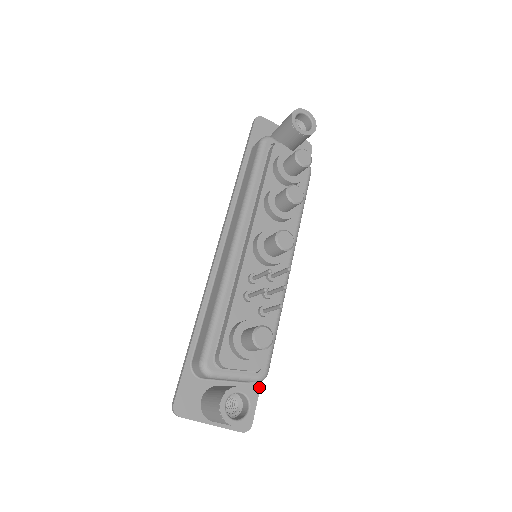
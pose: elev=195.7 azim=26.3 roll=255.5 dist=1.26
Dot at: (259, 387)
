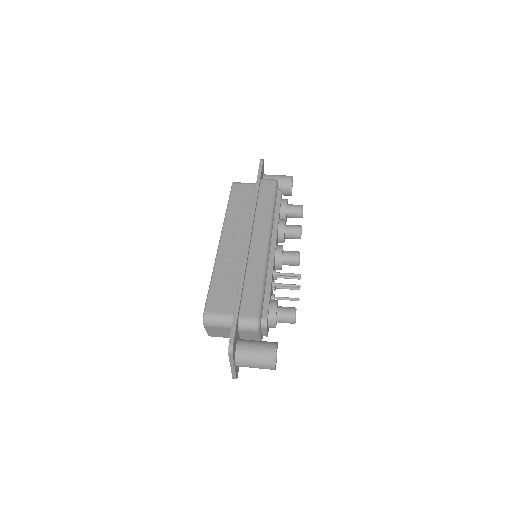
Dot at: occluded
